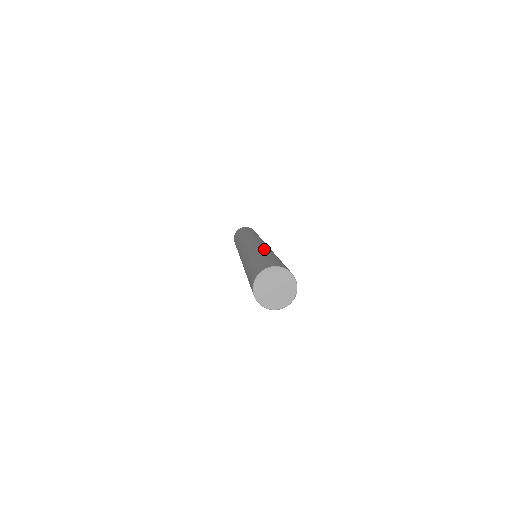
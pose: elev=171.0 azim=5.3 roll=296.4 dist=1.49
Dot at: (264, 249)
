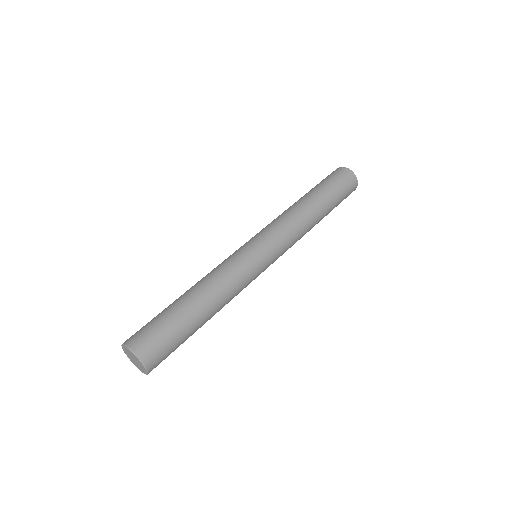
Dot at: (219, 300)
